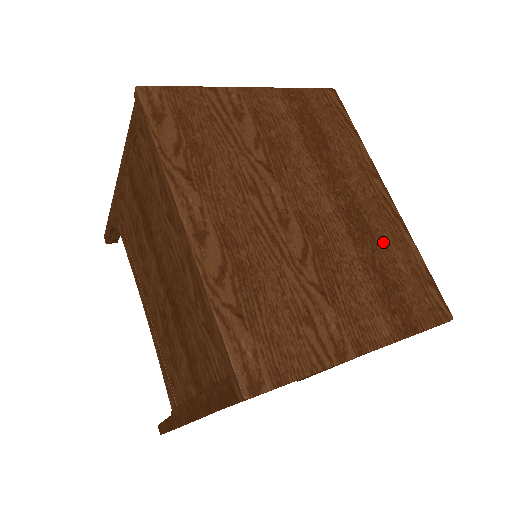
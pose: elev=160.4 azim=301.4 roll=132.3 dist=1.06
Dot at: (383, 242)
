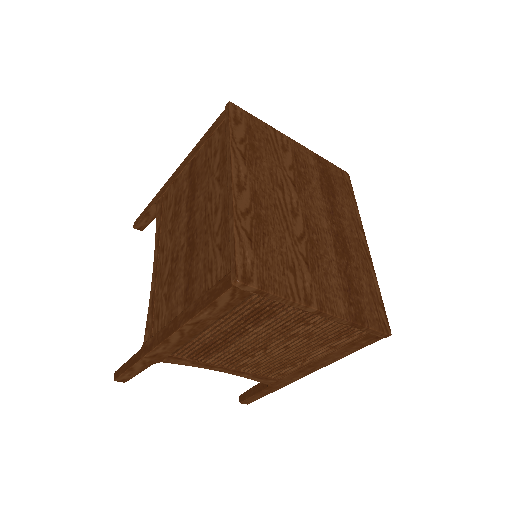
Dot at: (355, 264)
